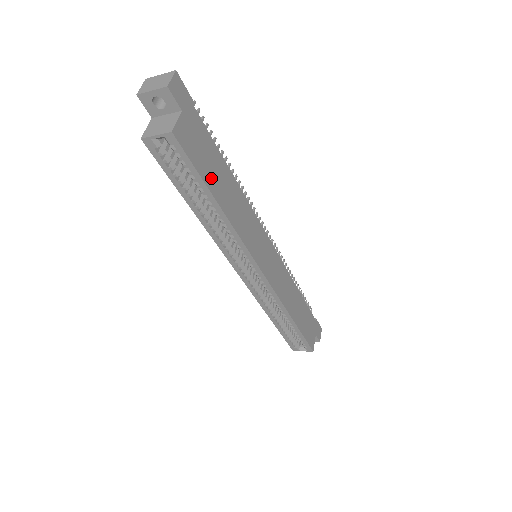
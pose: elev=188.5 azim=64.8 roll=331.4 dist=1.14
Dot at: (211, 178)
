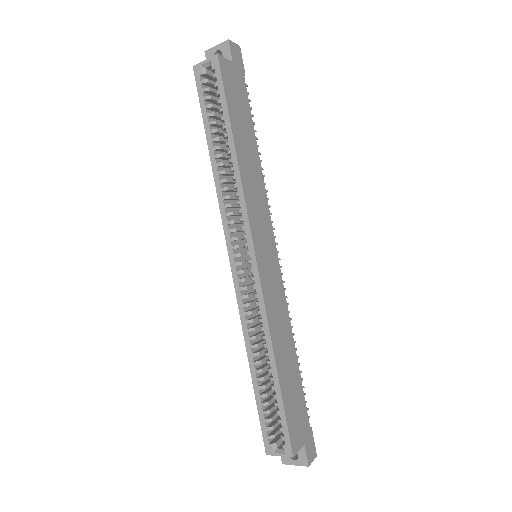
Dot at: (236, 120)
